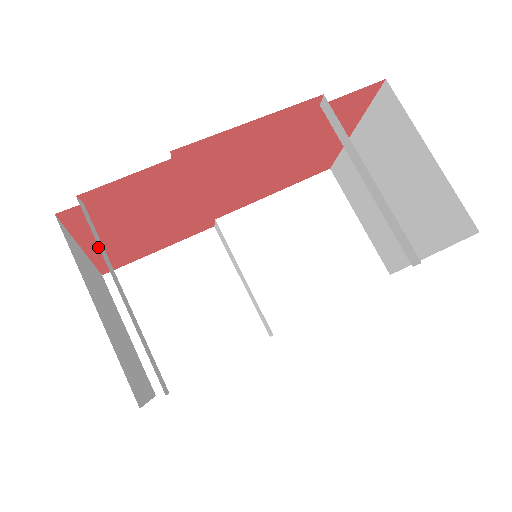
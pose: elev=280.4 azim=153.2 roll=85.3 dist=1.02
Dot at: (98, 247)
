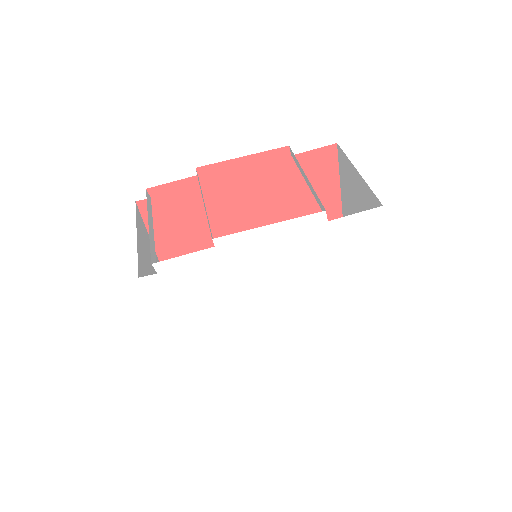
Dot at: (166, 254)
